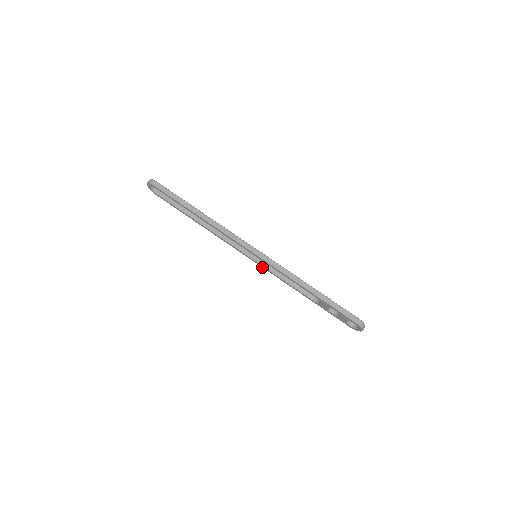
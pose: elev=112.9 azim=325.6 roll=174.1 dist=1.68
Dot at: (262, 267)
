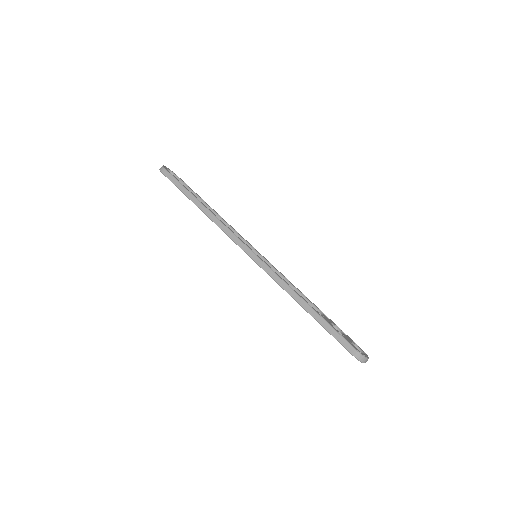
Dot at: occluded
